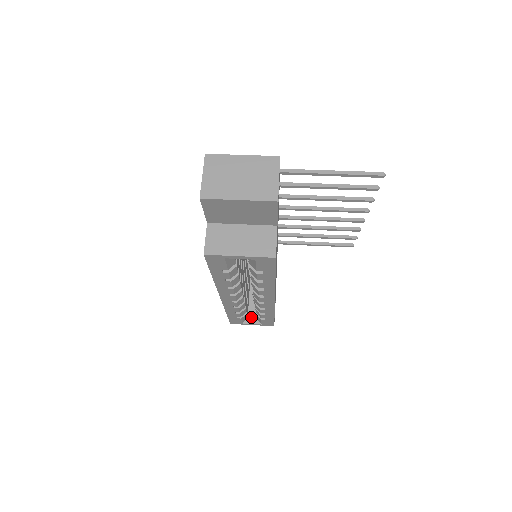
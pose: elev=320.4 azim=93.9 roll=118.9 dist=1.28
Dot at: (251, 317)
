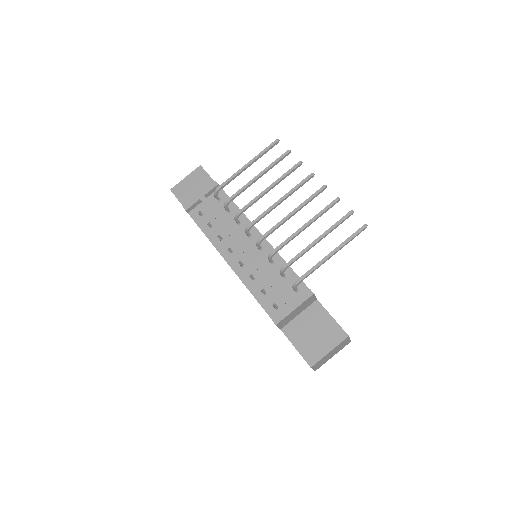
Dot at: occluded
